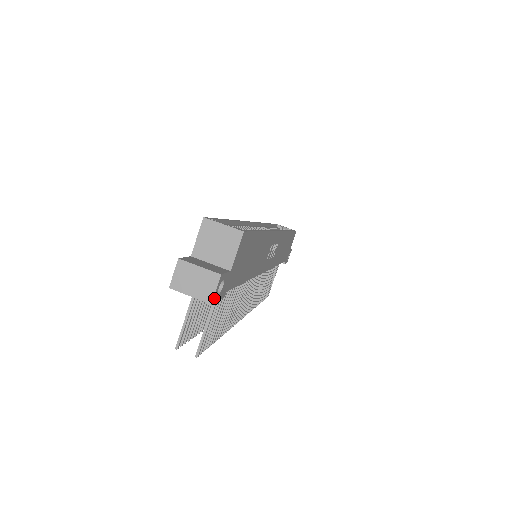
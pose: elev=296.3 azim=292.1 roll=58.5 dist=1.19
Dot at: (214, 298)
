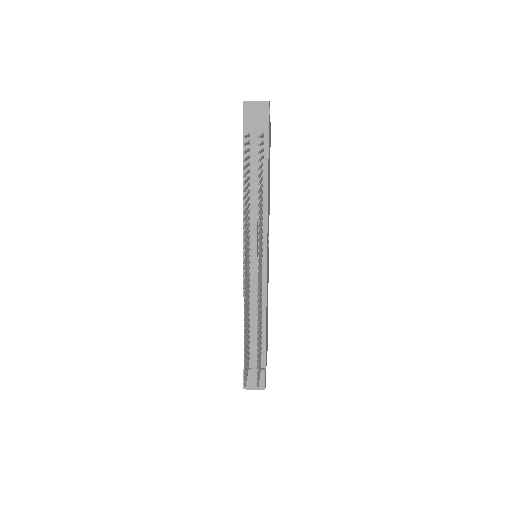
Dot at: (269, 104)
